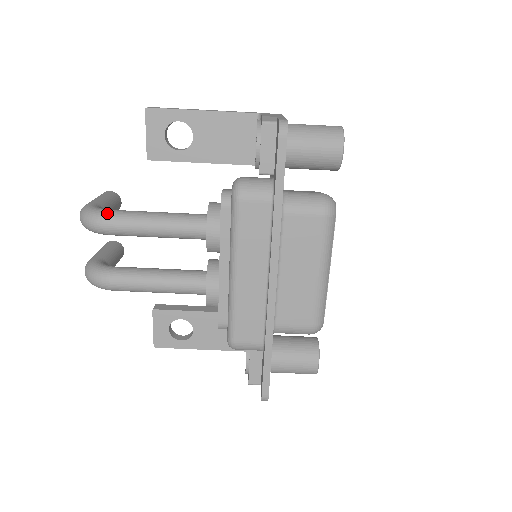
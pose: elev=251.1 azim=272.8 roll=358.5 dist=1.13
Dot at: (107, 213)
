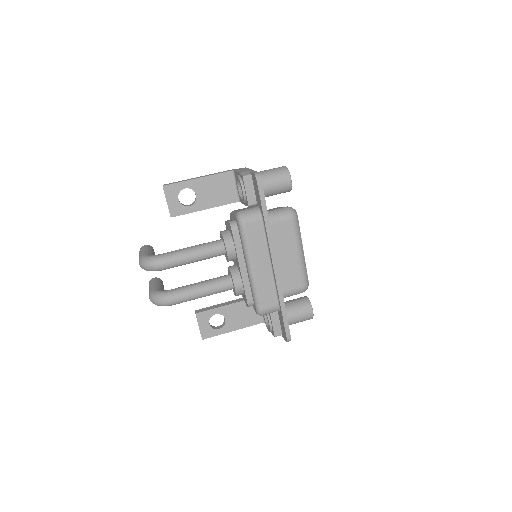
Dot at: (161, 256)
